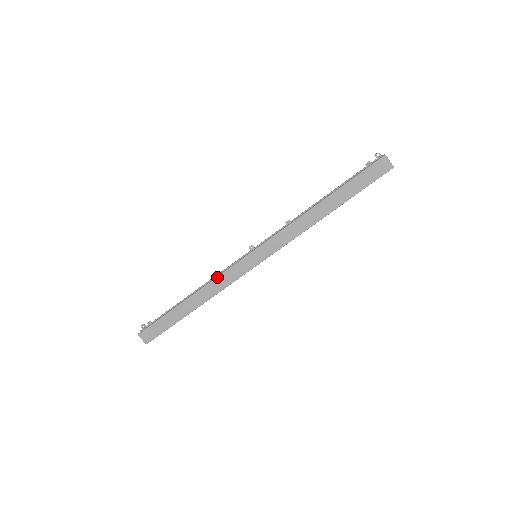
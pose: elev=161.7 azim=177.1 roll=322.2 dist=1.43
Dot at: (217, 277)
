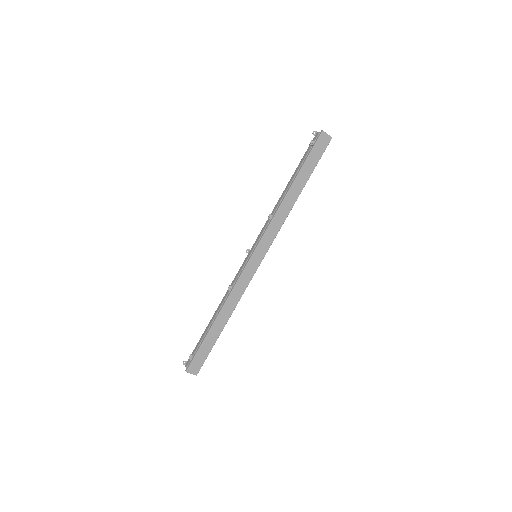
Dot at: (233, 289)
